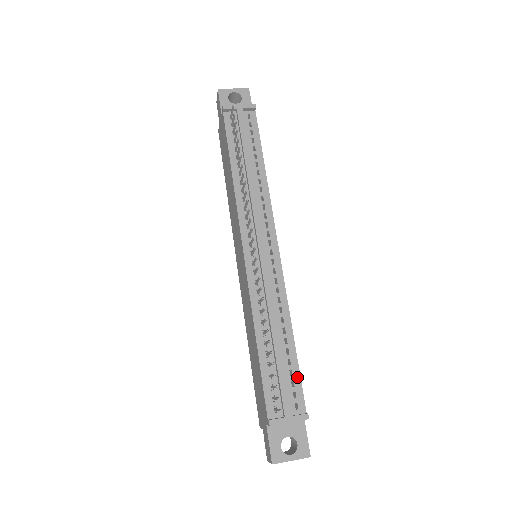
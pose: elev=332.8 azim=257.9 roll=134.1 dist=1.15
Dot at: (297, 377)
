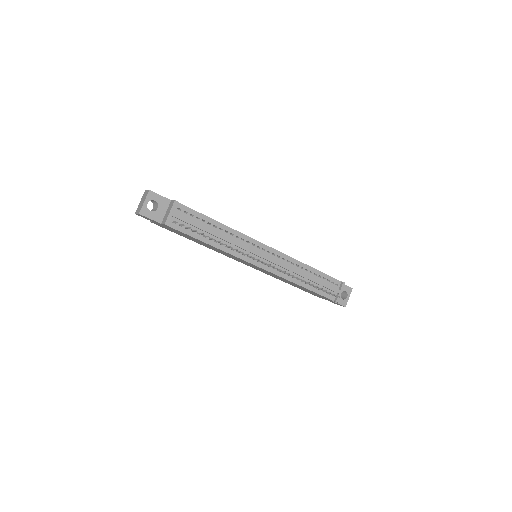
Dot at: (327, 277)
